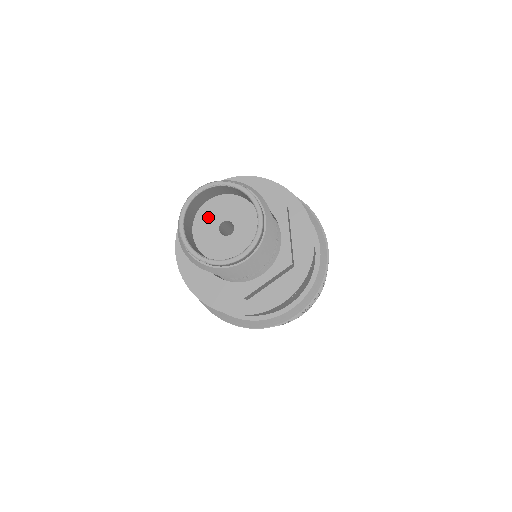
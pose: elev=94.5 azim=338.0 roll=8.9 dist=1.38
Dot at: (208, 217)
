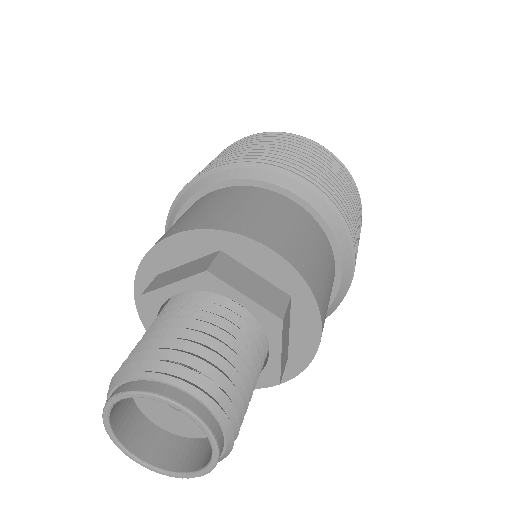
Dot at: (151, 406)
